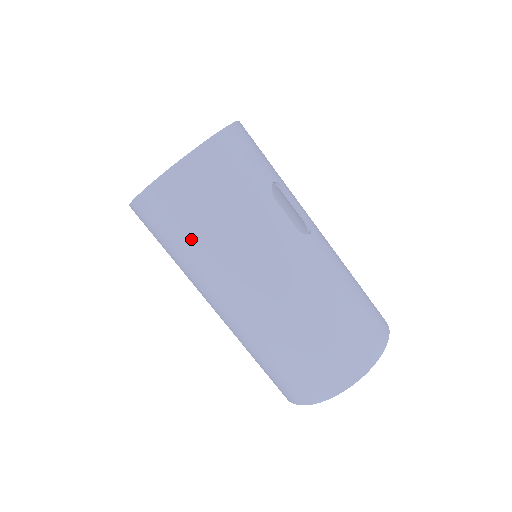
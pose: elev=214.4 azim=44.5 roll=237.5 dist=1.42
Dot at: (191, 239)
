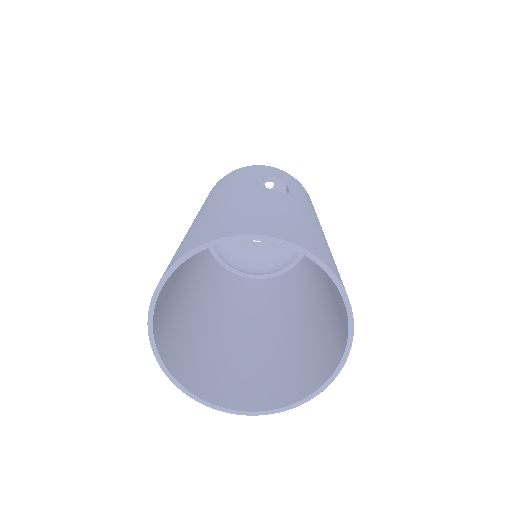
Dot at: occluded
